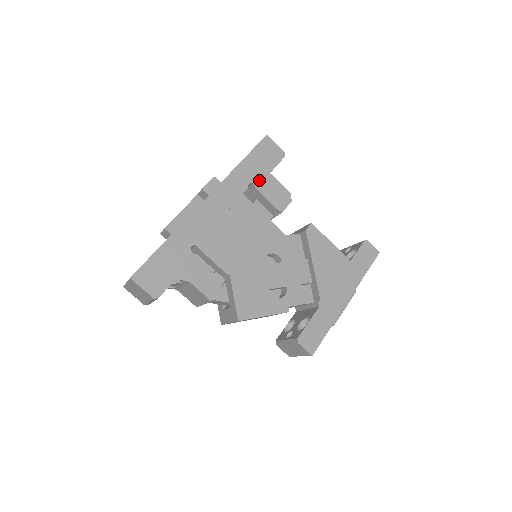
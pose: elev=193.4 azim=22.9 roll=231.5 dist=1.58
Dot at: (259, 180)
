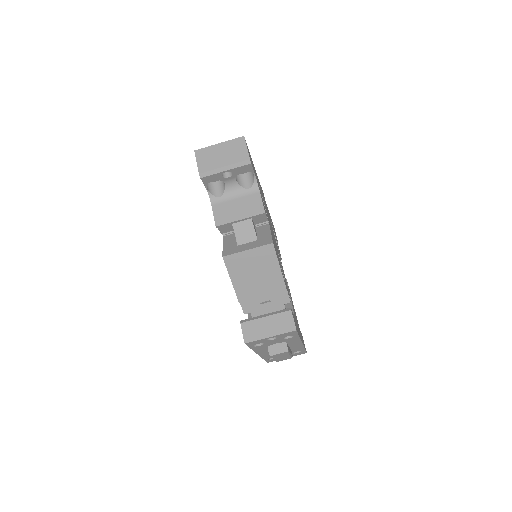
Dot at: occluded
